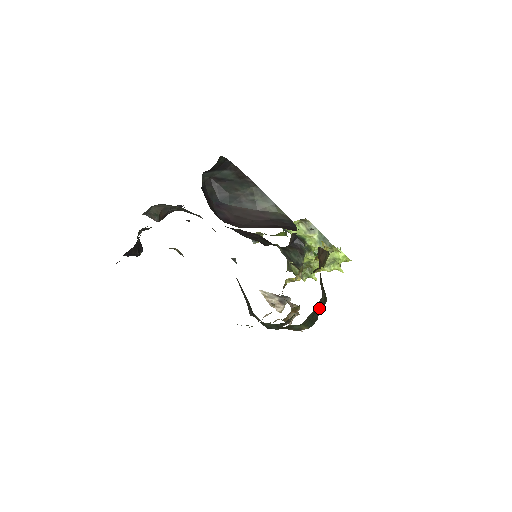
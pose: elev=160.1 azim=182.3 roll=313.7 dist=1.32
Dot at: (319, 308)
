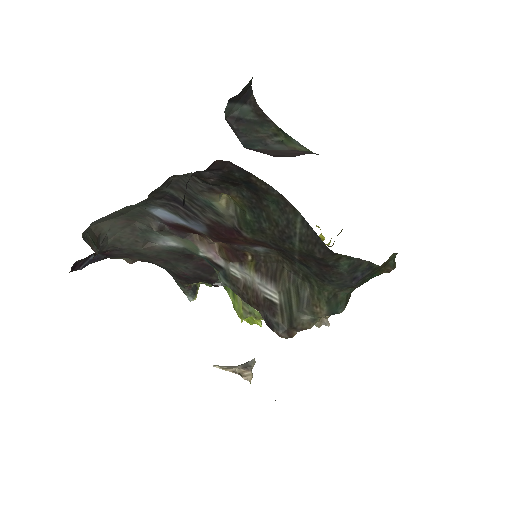
Dot at: occluded
